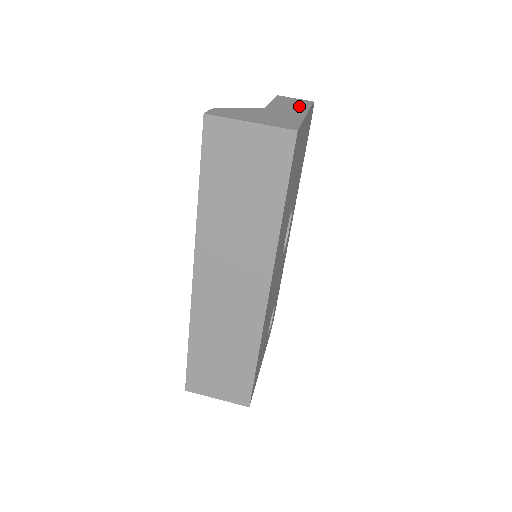
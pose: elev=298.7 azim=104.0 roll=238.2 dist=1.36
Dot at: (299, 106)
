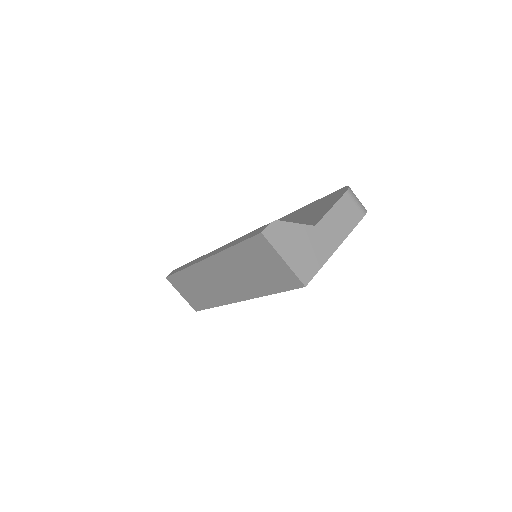
Dot at: (344, 227)
